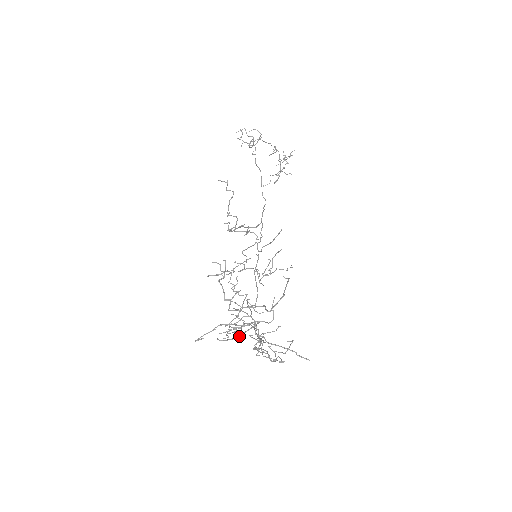
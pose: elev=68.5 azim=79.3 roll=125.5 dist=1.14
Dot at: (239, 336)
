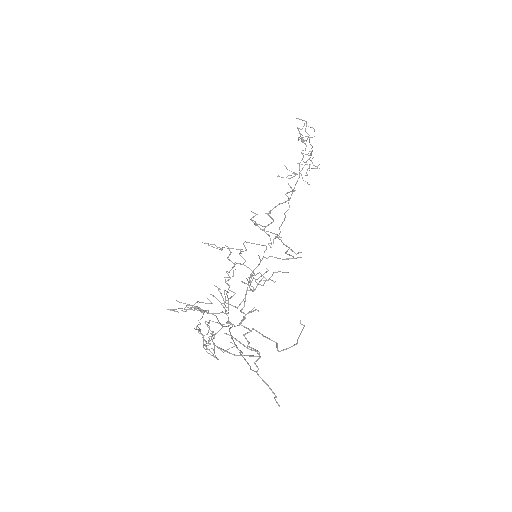
Dot at: (238, 355)
